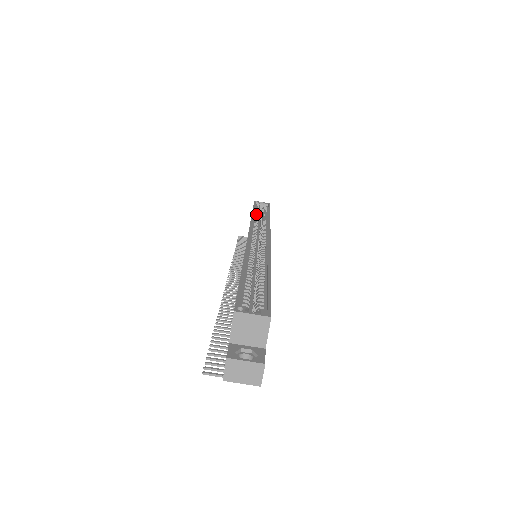
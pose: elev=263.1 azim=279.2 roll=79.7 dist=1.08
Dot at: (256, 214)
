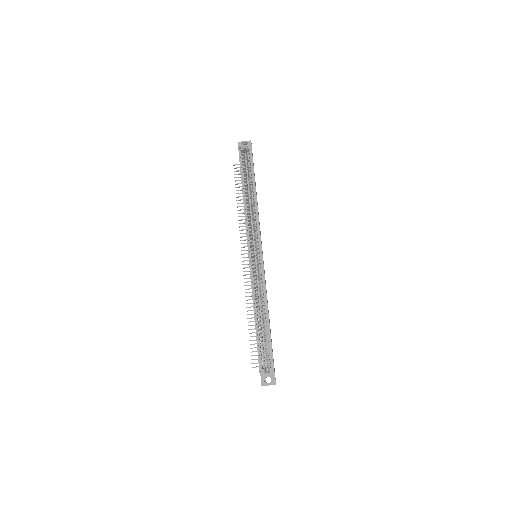
Dot at: (245, 188)
